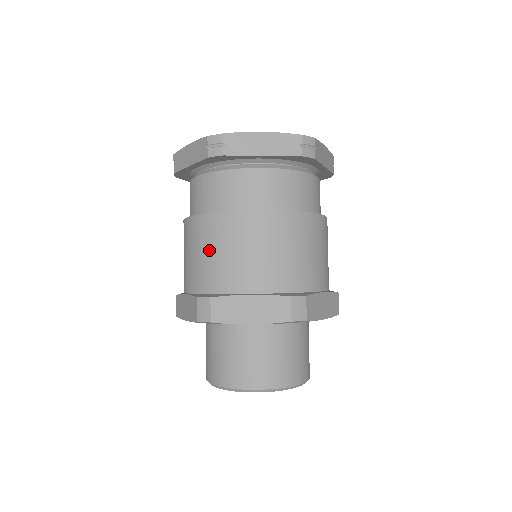
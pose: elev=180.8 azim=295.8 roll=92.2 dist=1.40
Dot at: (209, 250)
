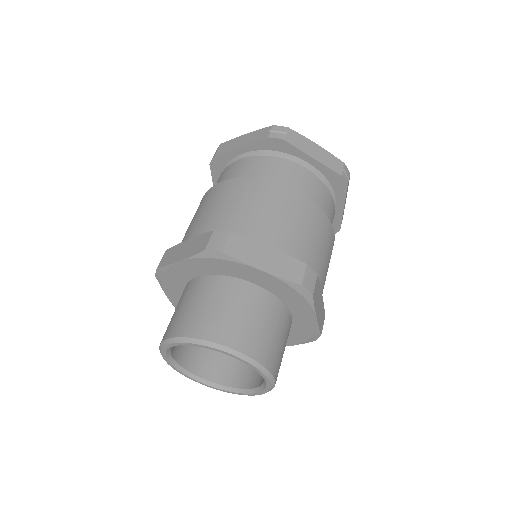
Dot at: occluded
